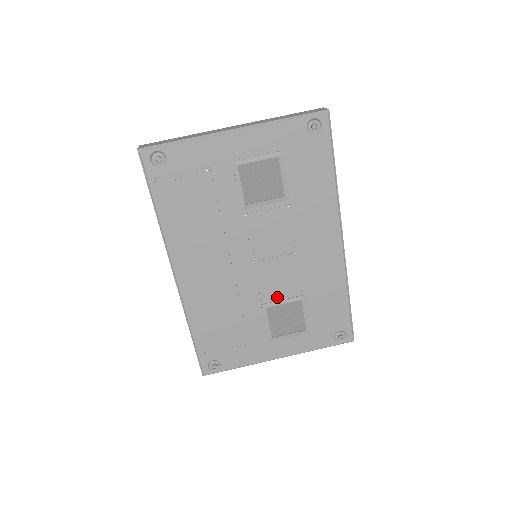
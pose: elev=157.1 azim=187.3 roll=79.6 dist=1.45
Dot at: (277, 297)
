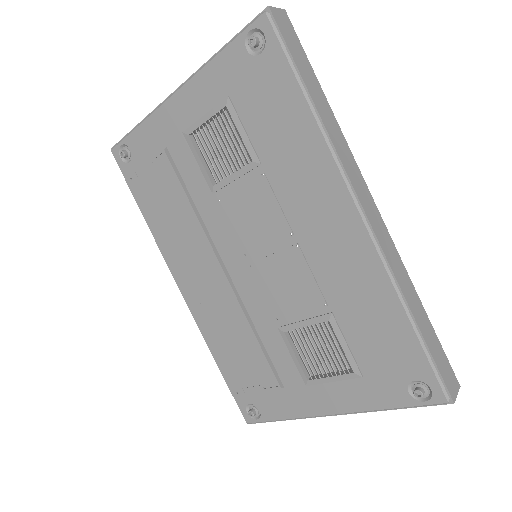
Dot at: (295, 316)
